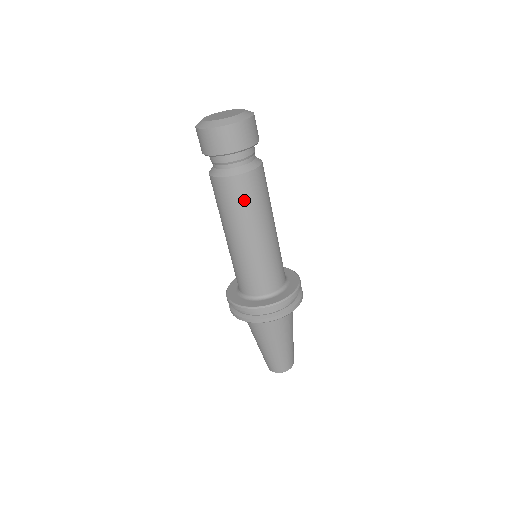
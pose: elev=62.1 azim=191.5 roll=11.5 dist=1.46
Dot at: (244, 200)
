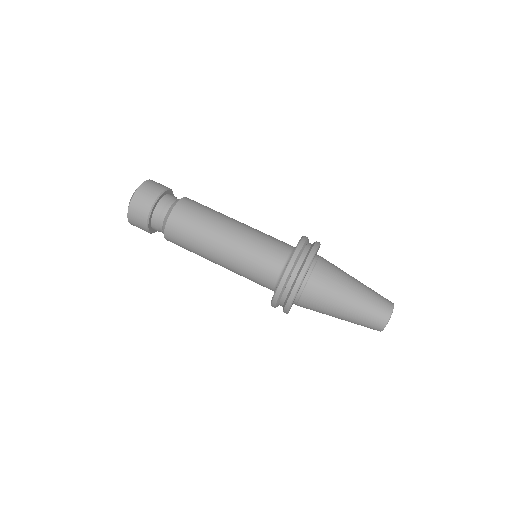
Dot at: (204, 207)
